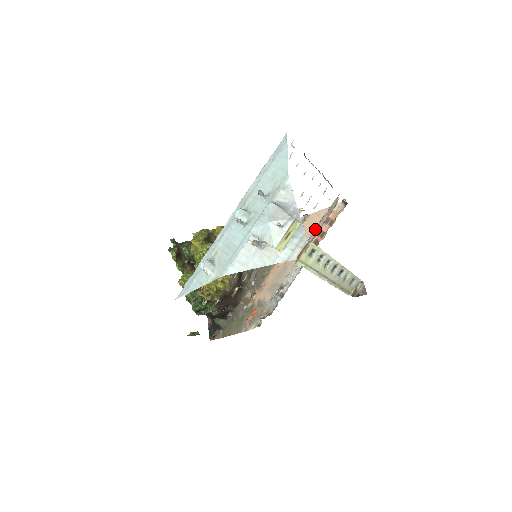
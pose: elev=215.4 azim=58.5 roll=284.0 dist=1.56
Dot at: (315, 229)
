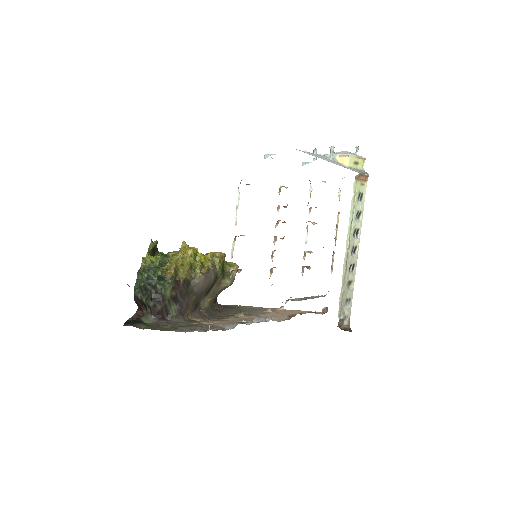
Dot at: (301, 298)
